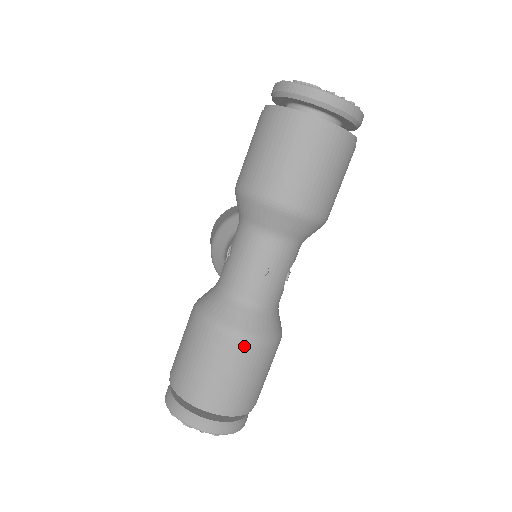
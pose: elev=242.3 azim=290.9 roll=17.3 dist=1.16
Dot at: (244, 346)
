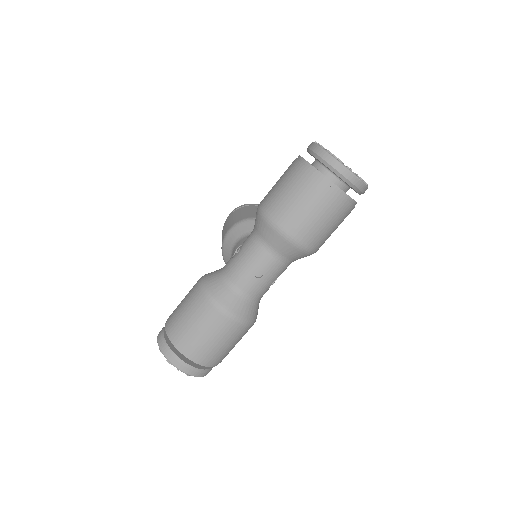
Dot at: (228, 322)
